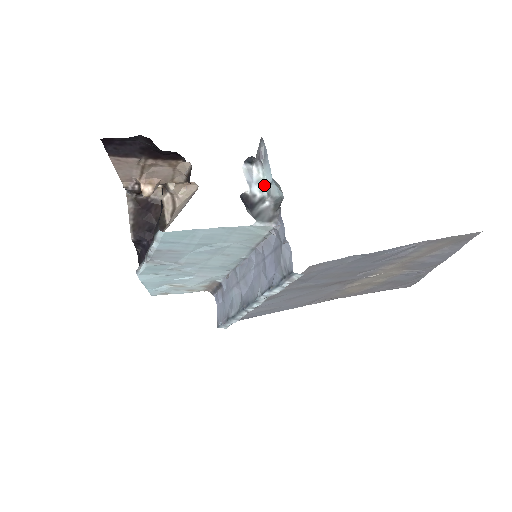
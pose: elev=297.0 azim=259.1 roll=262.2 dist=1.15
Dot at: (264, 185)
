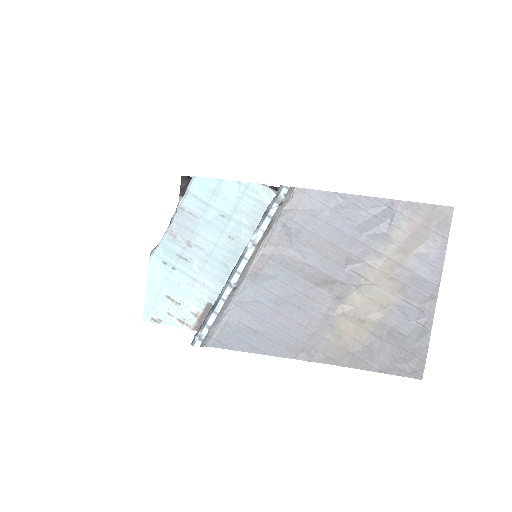
Dot at: occluded
